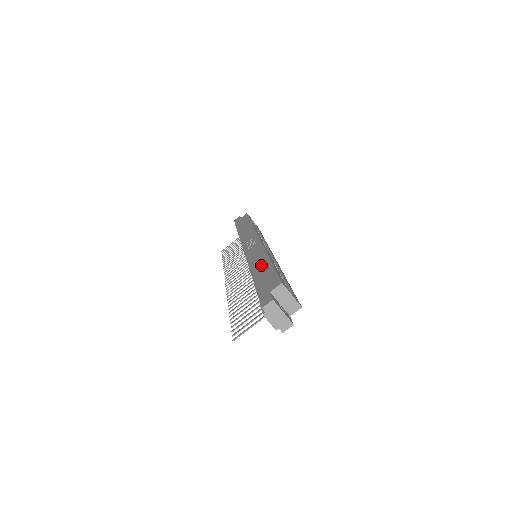
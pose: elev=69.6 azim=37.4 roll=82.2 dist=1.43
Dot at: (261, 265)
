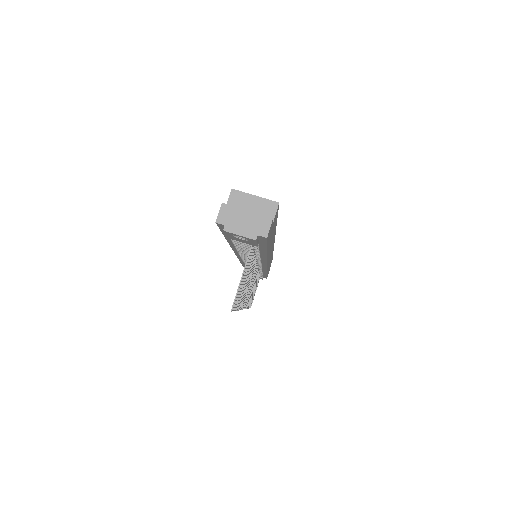
Dot at: occluded
